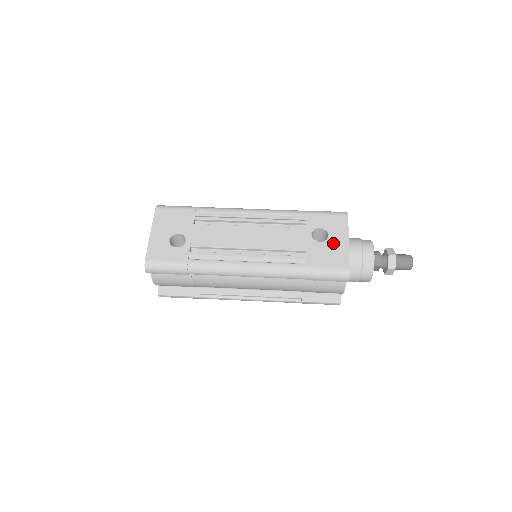
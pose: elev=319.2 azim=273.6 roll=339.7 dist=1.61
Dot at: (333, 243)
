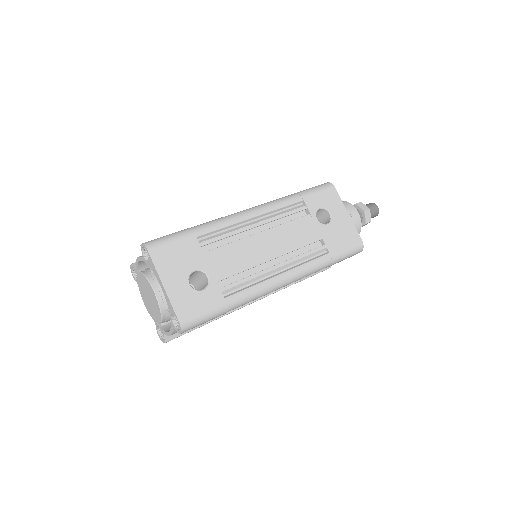
Dot at: (338, 221)
